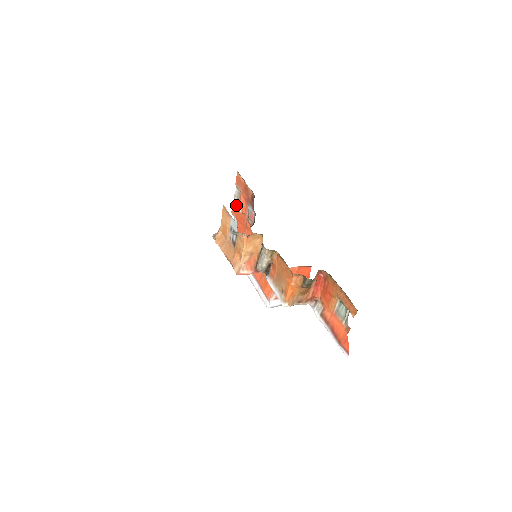
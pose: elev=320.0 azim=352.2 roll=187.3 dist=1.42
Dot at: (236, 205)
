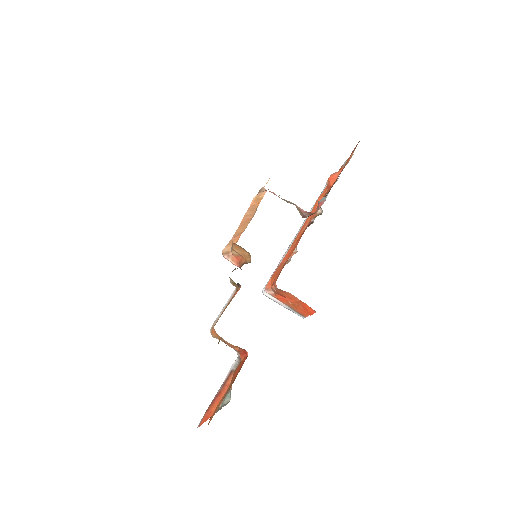
Dot at: occluded
